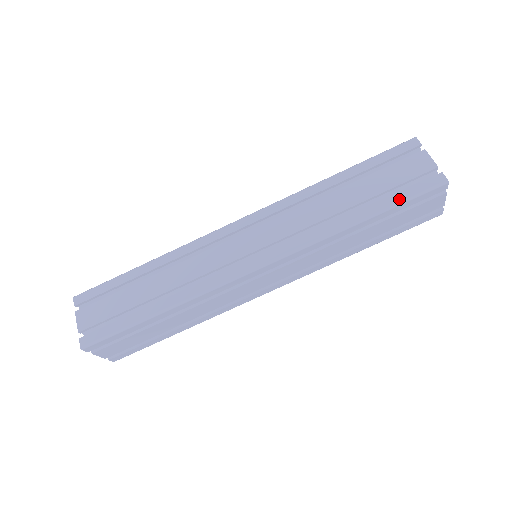
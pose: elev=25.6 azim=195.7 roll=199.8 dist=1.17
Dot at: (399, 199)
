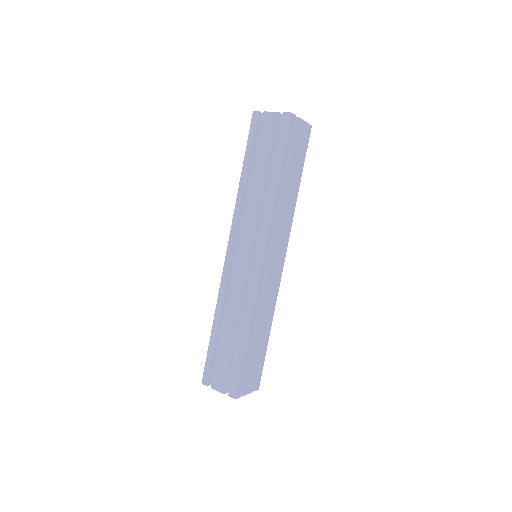
Dot at: (281, 149)
